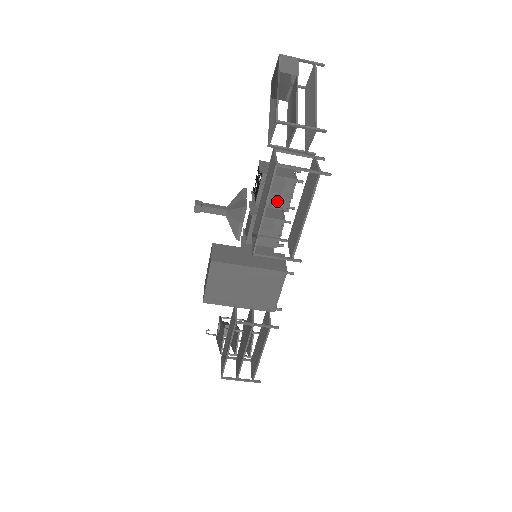
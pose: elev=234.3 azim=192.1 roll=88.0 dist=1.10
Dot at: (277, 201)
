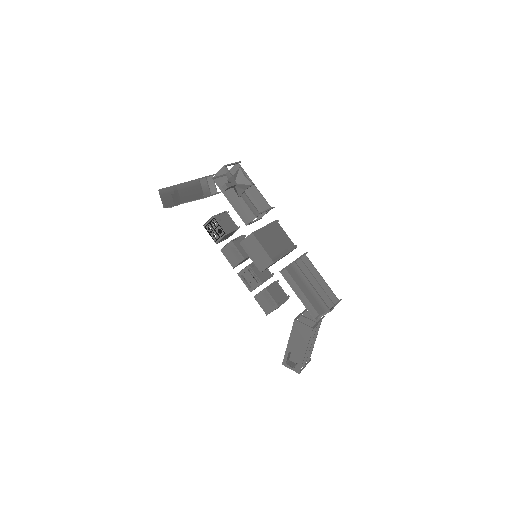
Dot at: (231, 227)
